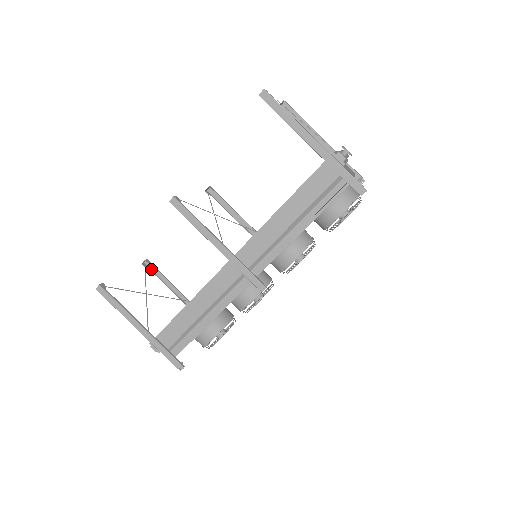
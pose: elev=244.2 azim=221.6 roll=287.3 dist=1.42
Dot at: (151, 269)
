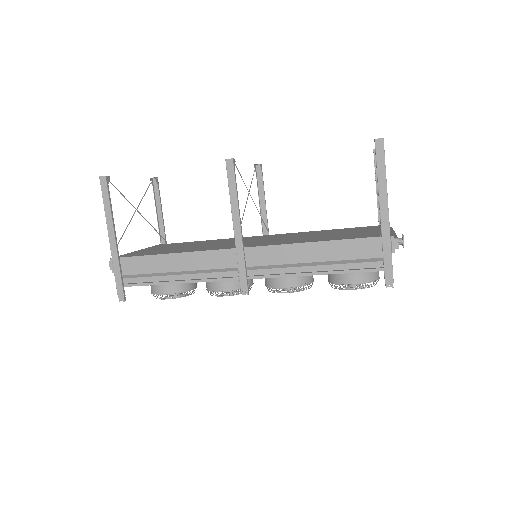
Dot at: (154, 188)
